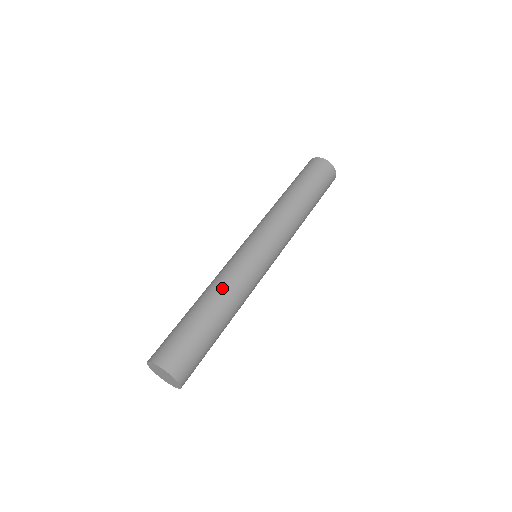
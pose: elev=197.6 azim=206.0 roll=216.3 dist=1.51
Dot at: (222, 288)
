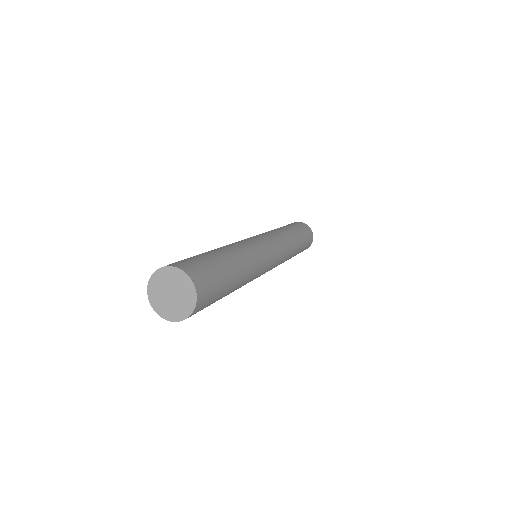
Dot at: (235, 246)
